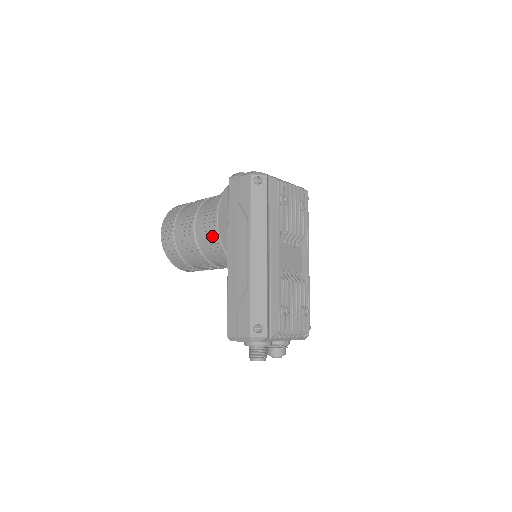
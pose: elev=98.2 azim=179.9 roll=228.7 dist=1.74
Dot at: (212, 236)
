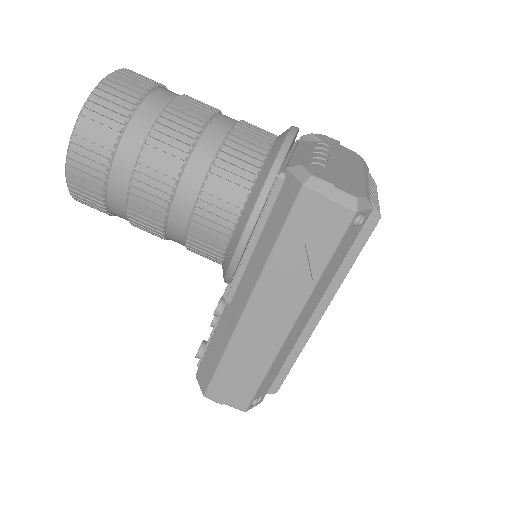
Dot at: (210, 242)
